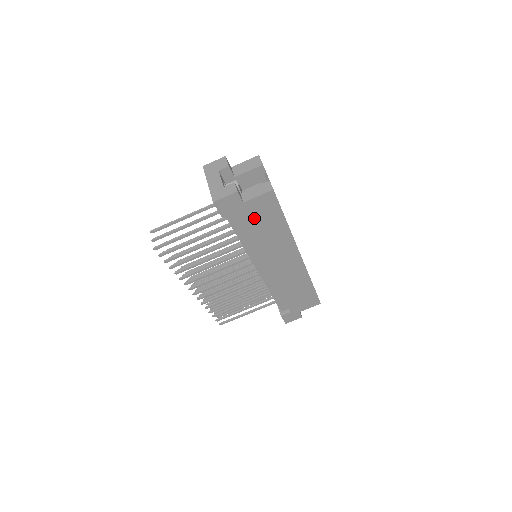
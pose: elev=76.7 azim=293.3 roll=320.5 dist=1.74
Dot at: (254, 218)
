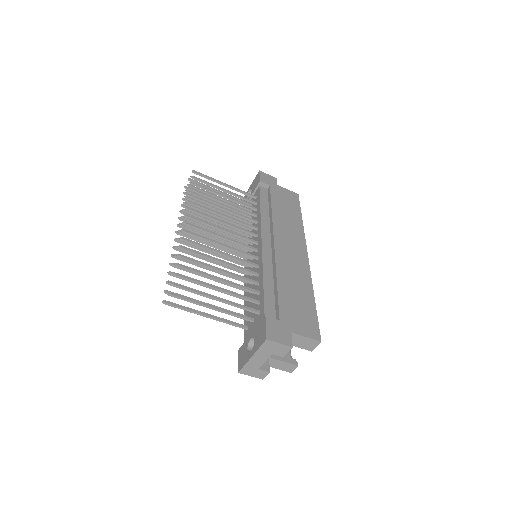
Dot at: occluded
